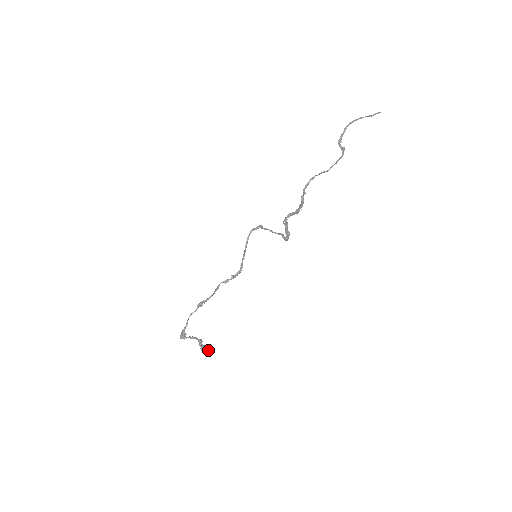
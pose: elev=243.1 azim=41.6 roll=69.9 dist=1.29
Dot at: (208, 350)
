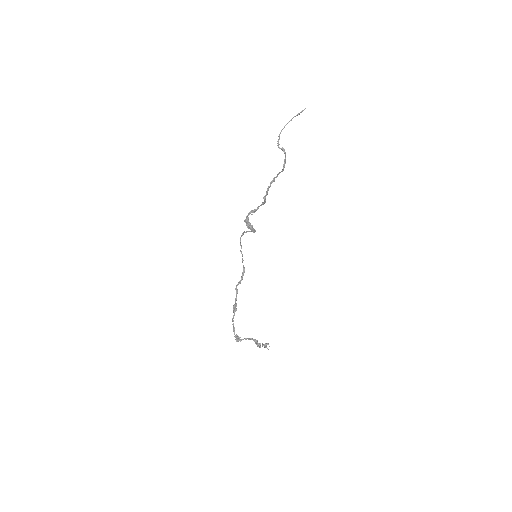
Dot at: occluded
